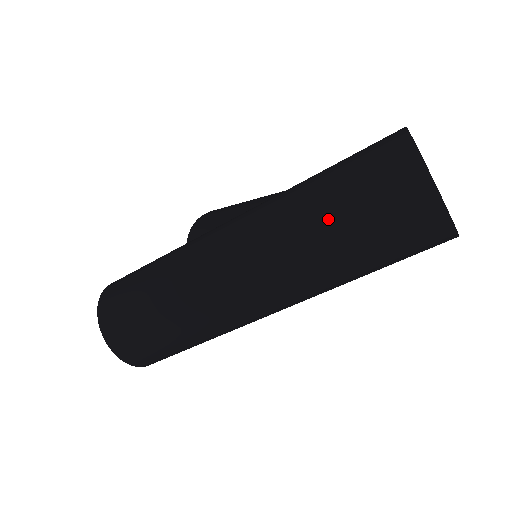
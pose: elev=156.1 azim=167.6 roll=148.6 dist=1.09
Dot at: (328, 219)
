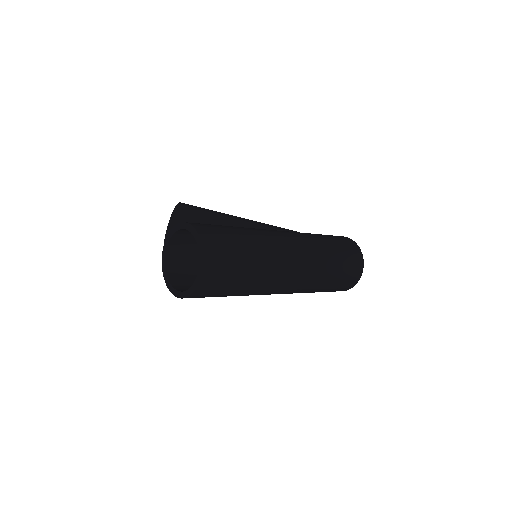
Dot at: (335, 260)
